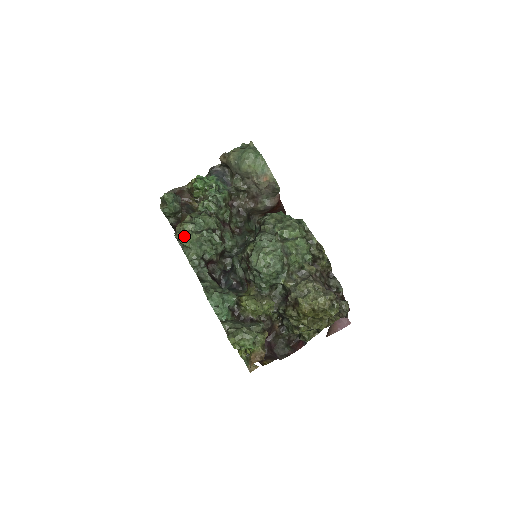
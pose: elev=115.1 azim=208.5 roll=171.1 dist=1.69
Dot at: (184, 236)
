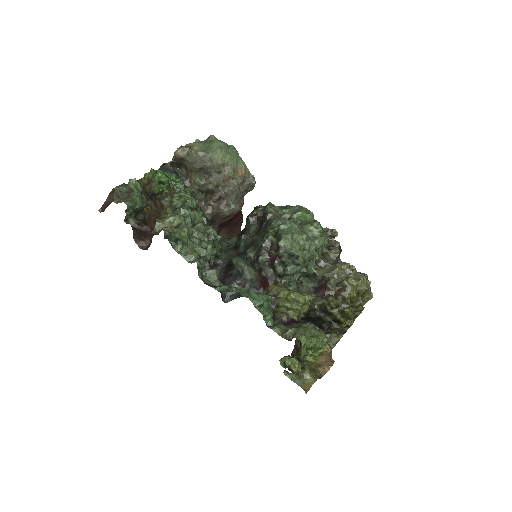
Dot at: occluded
